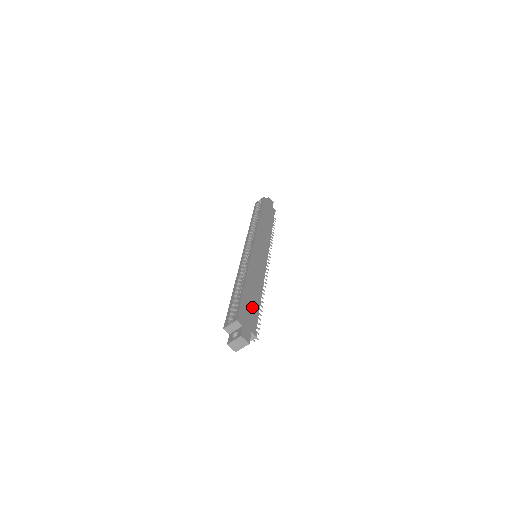
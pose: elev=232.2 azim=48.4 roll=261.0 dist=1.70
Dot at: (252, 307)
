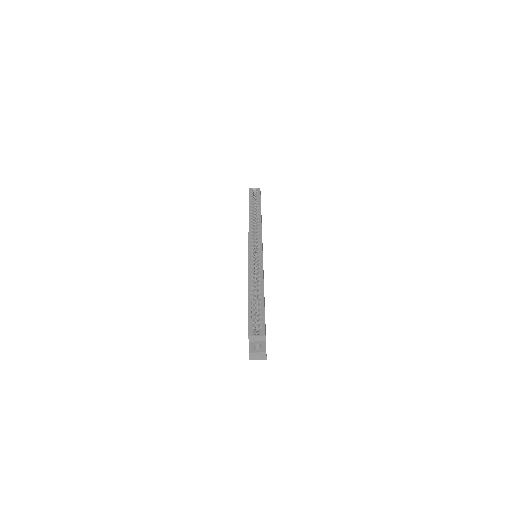
Dot at: occluded
